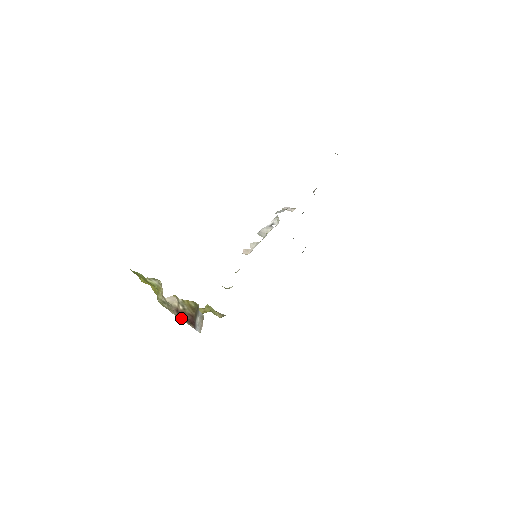
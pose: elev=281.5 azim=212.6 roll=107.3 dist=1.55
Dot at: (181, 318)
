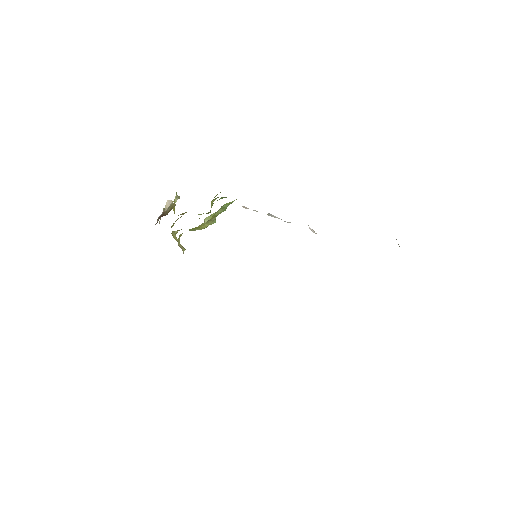
Dot at: occluded
